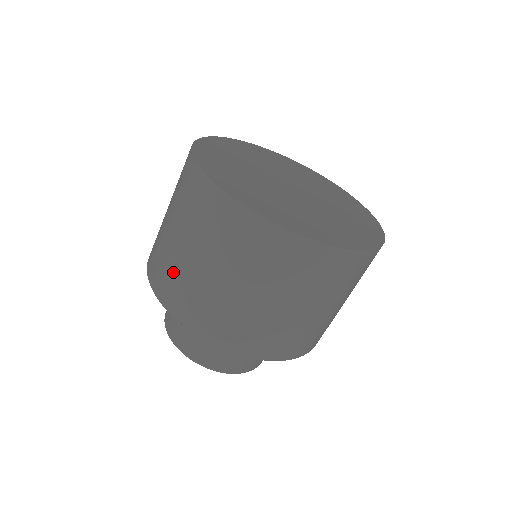
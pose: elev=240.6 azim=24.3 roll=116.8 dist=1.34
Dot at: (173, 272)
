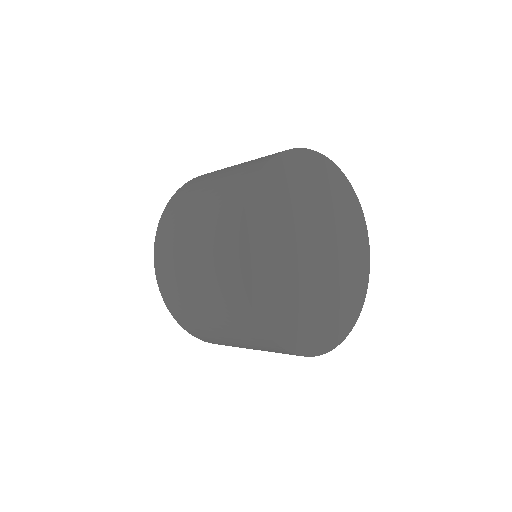
Dot at: occluded
